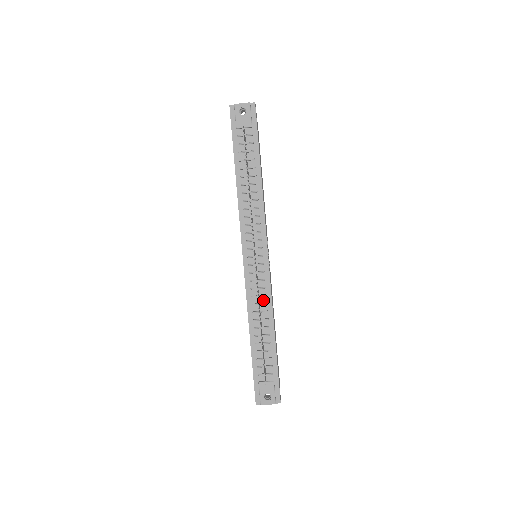
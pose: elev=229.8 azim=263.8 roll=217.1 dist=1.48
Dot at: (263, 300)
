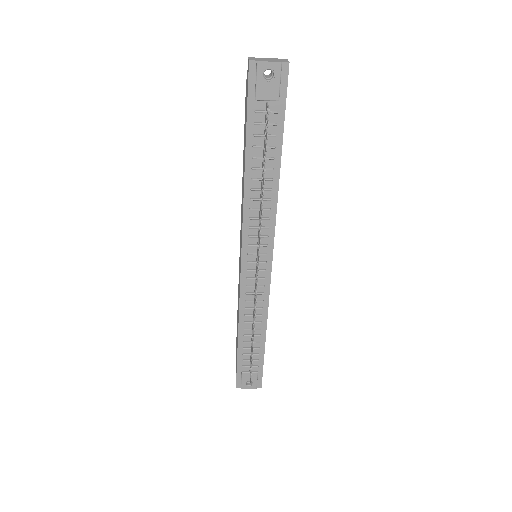
Dot at: (258, 304)
